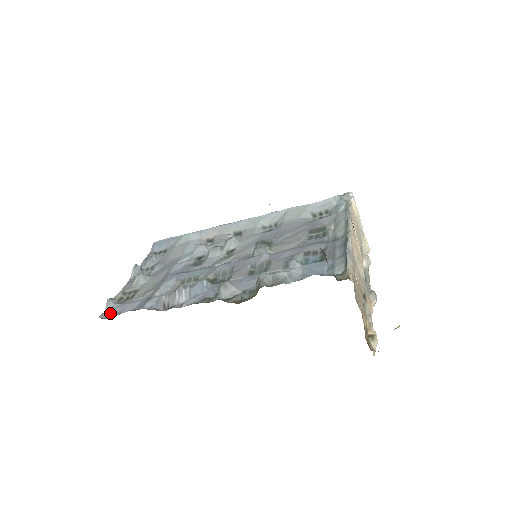
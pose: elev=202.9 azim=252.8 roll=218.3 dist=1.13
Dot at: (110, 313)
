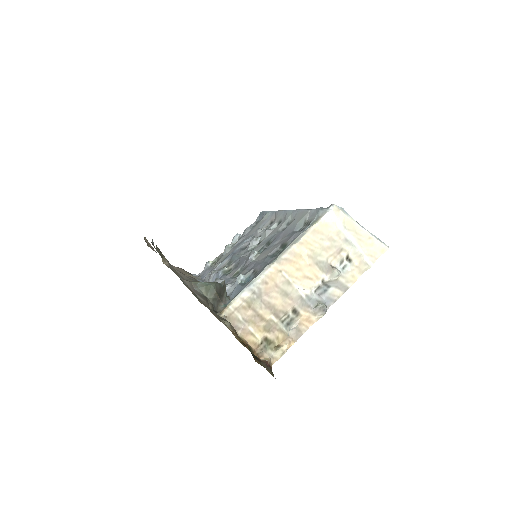
Dot at: (201, 274)
